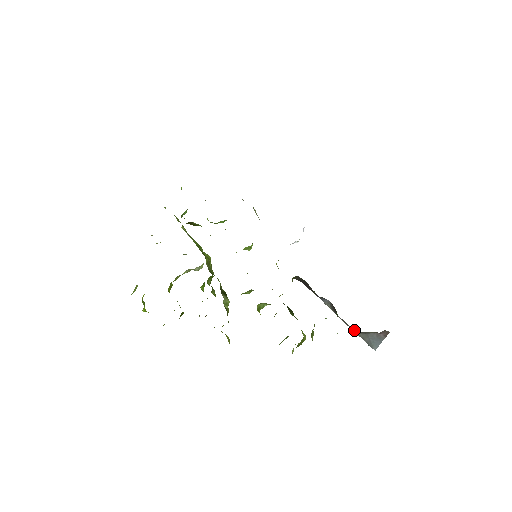
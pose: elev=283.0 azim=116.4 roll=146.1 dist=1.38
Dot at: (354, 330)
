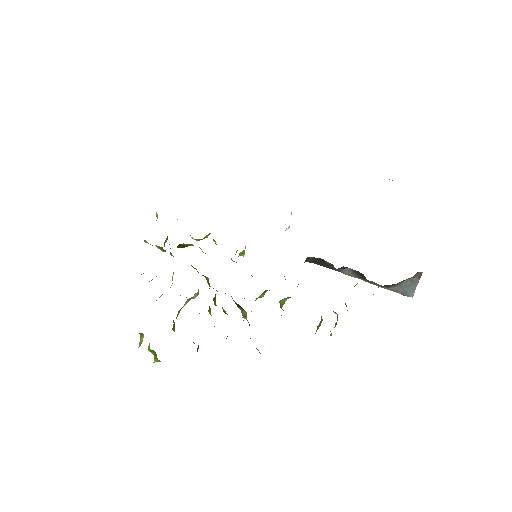
Dot at: (387, 285)
